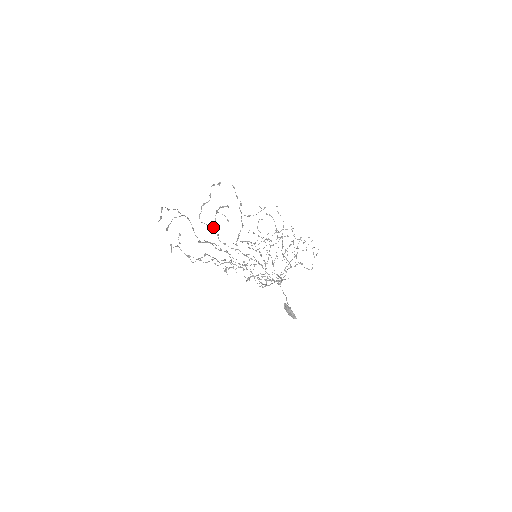
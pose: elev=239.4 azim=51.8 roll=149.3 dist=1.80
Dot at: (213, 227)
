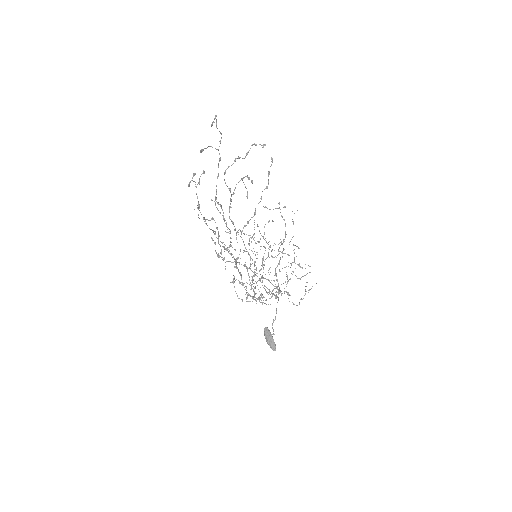
Dot at: occluded
